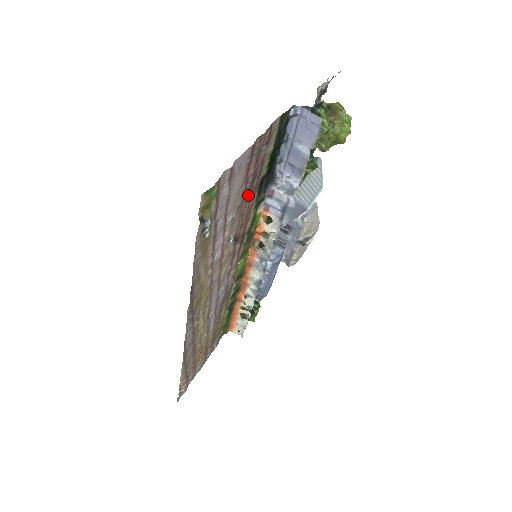
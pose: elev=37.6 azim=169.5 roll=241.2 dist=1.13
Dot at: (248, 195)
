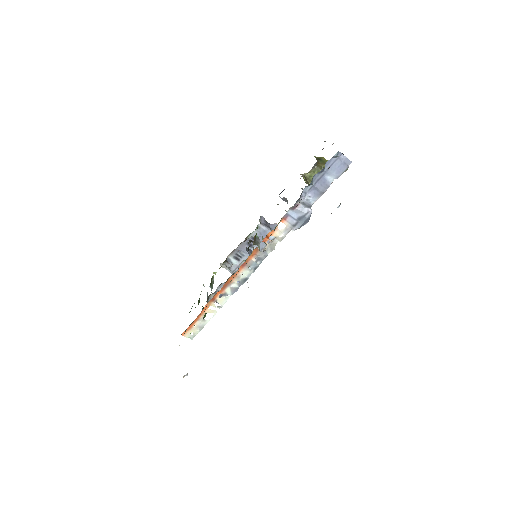
Dot at: occluded
